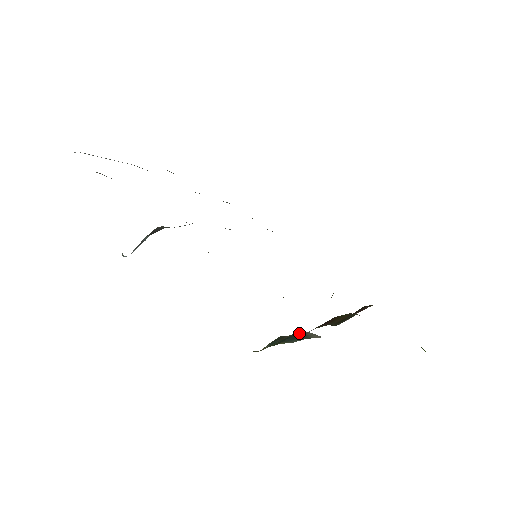
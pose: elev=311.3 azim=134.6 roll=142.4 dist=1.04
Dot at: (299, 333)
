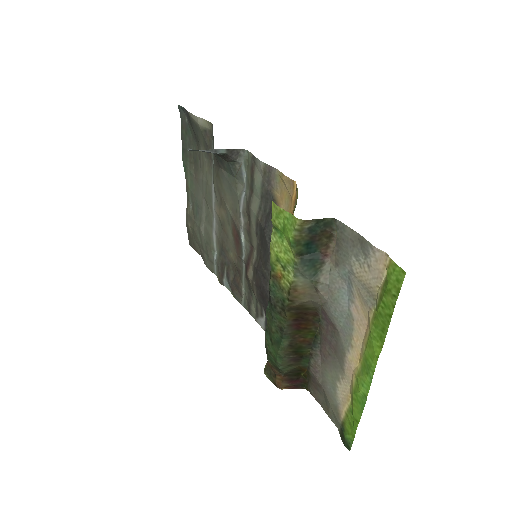
Dot at: (324, 253)
